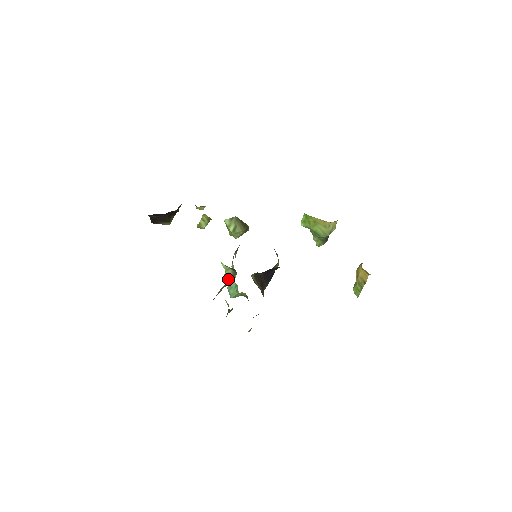
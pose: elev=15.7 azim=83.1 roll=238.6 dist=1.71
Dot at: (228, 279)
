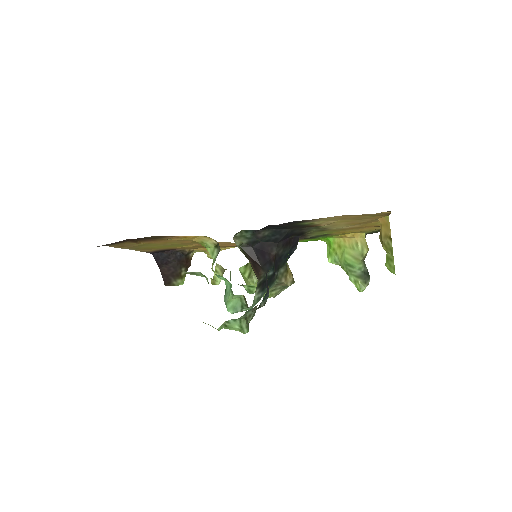
Dot at: occluded
